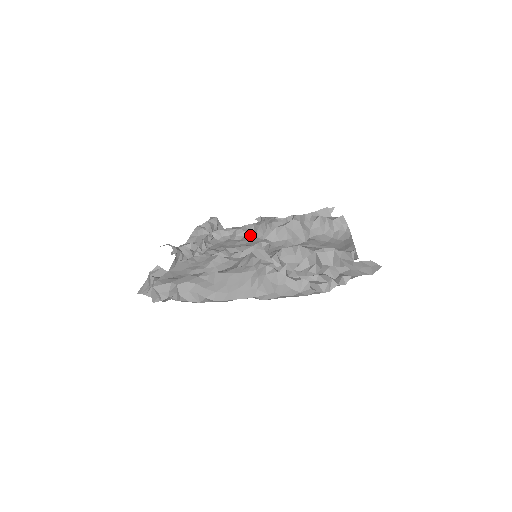
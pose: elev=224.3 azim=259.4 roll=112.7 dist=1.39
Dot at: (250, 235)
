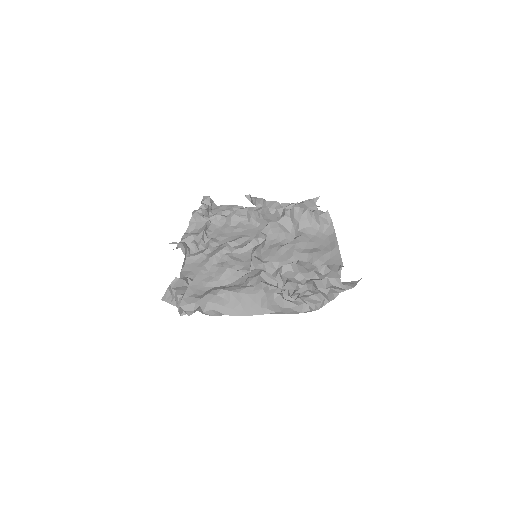
Dot at: (244, 220)
